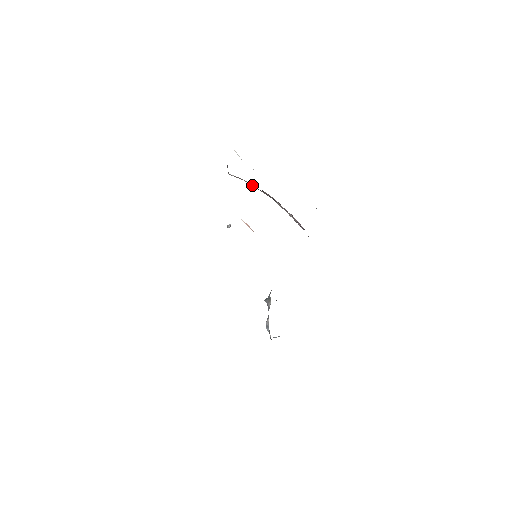
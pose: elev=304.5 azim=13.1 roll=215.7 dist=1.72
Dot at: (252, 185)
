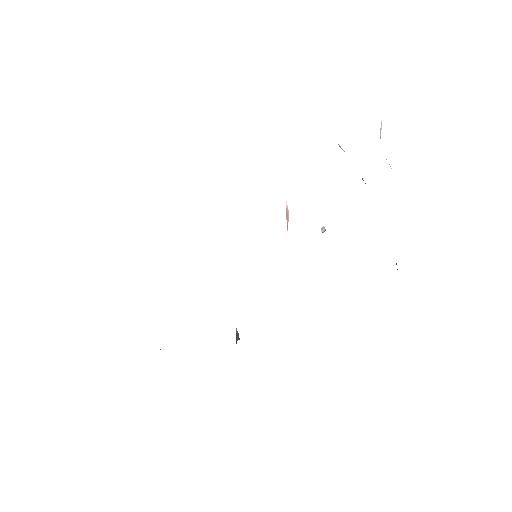
Dot at: occluded
